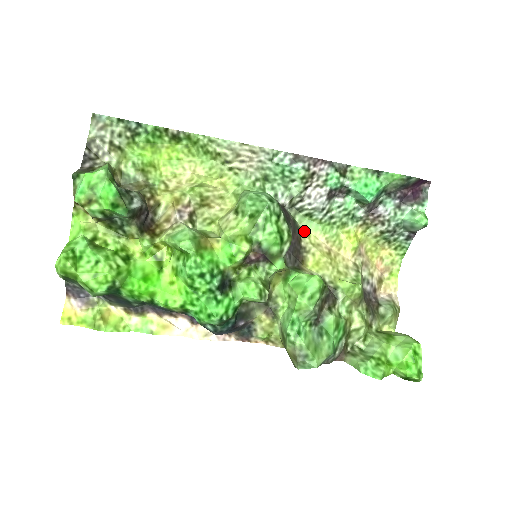
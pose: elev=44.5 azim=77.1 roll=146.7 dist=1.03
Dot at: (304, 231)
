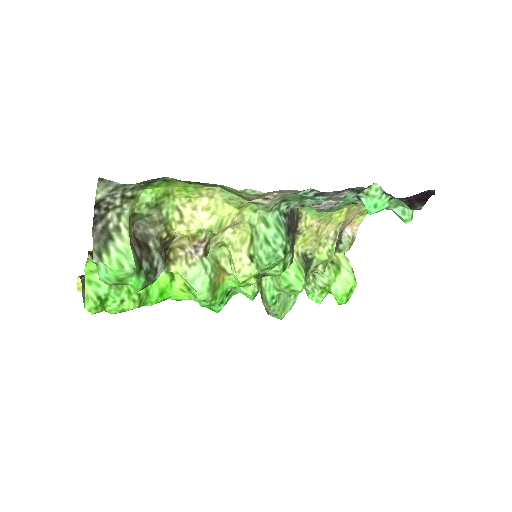
Dot at: (303, 215)
